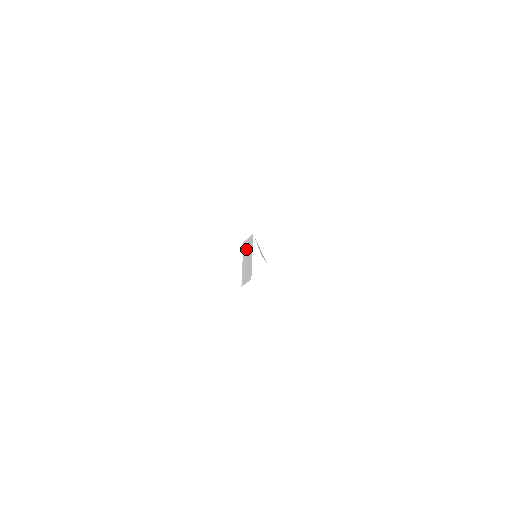
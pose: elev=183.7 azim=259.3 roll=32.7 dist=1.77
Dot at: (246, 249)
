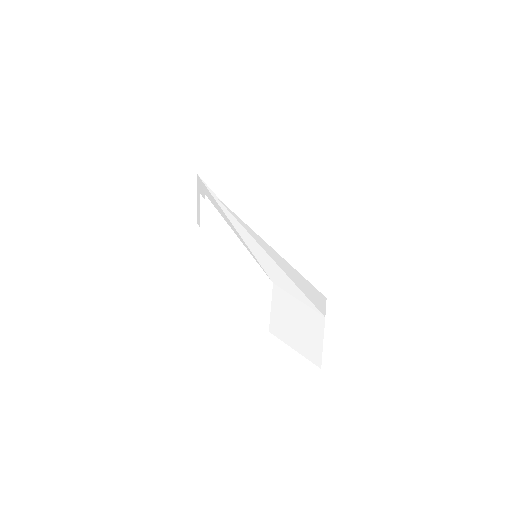
Dot at: (291, 308)
